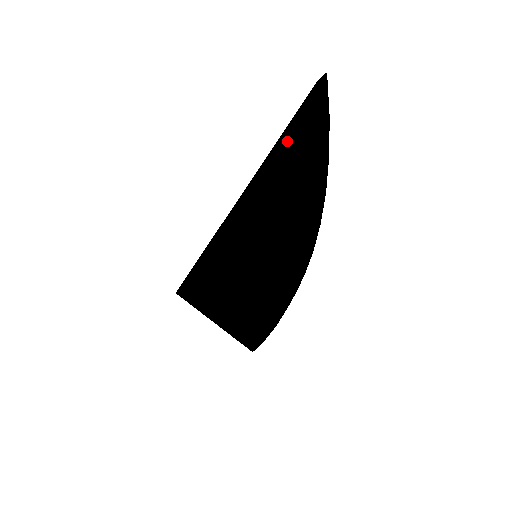
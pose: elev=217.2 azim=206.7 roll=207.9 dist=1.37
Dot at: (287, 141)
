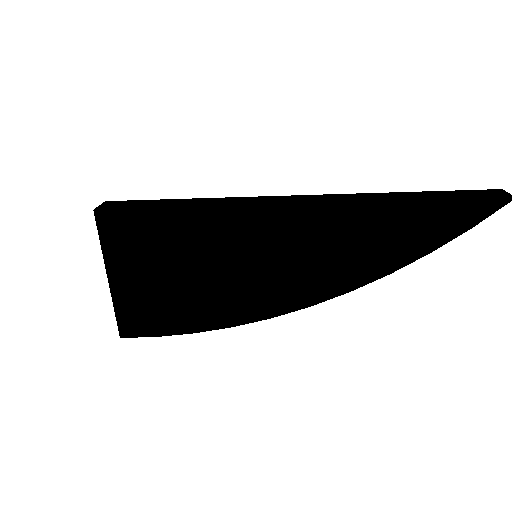
Dot at: (438, 209)
